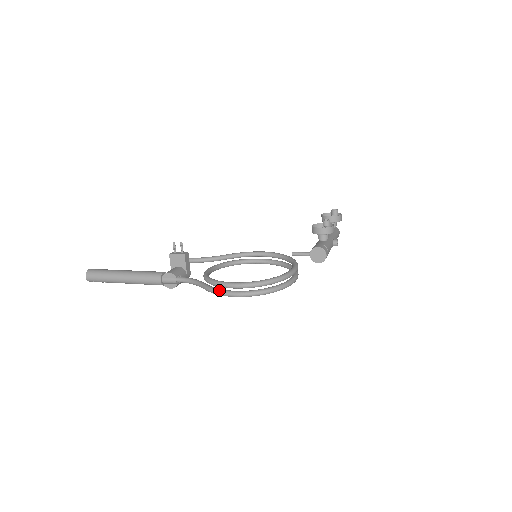
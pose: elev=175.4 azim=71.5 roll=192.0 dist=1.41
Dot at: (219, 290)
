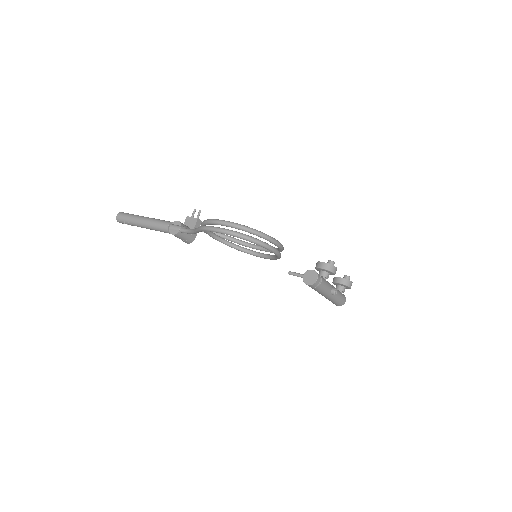
Dot at: occluded
